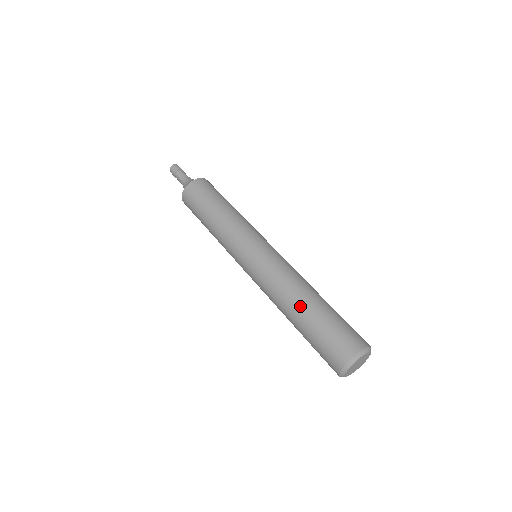
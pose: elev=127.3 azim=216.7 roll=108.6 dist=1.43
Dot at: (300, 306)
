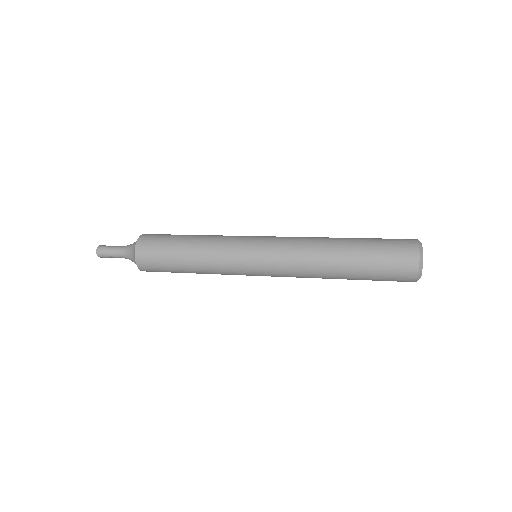
Dot at: (340, 260)
